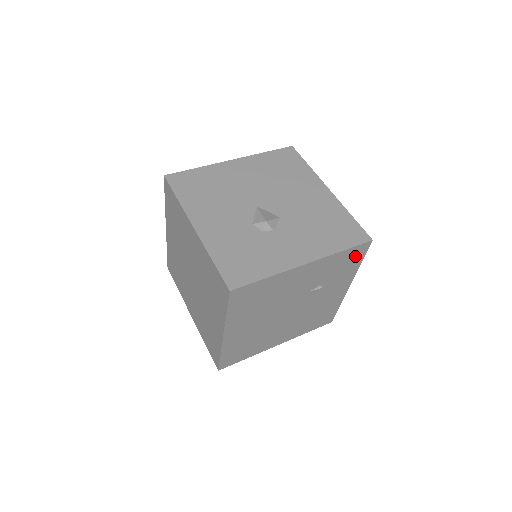
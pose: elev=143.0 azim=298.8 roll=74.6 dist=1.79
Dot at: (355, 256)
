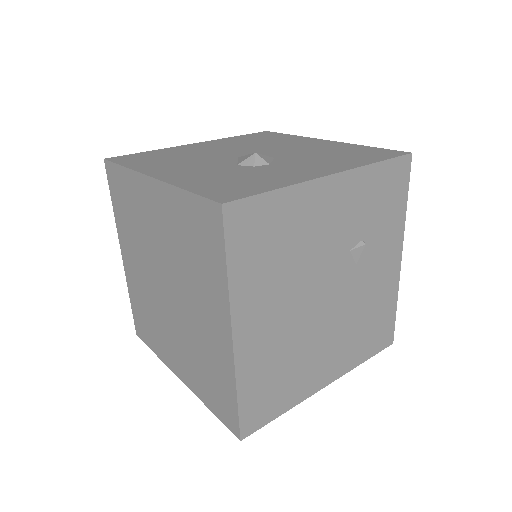
Dot at: (396, 184)
